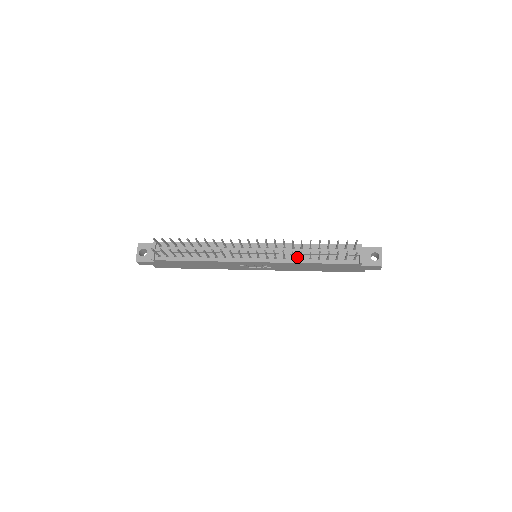
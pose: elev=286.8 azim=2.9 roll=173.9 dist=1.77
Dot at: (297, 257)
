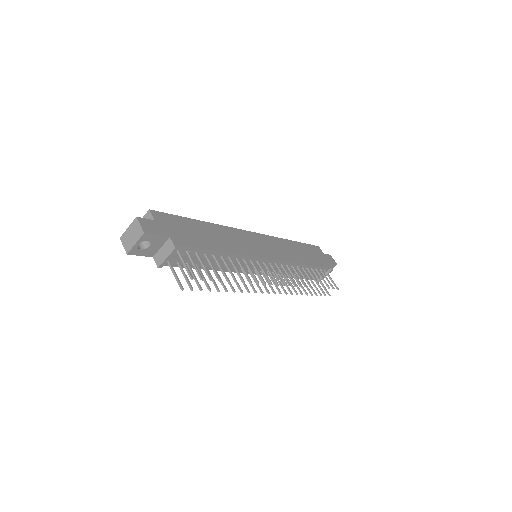
Dot at: (288, 273)
